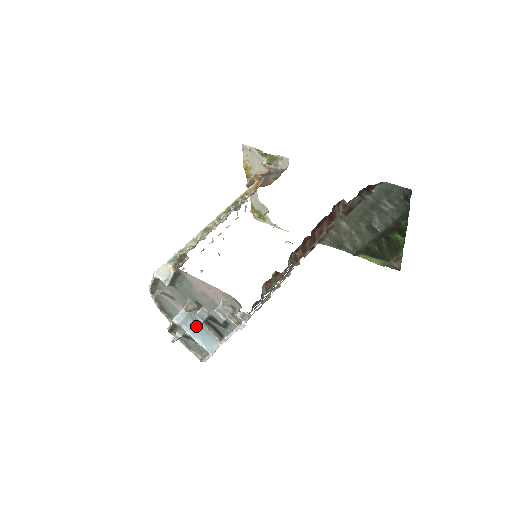
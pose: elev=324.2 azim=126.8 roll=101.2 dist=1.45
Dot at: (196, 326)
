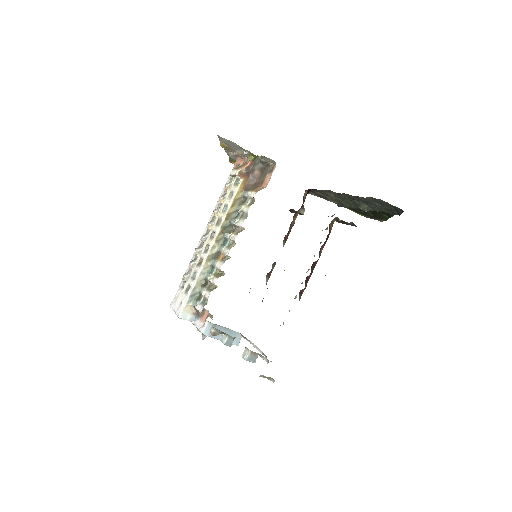
Dot at: occluded
